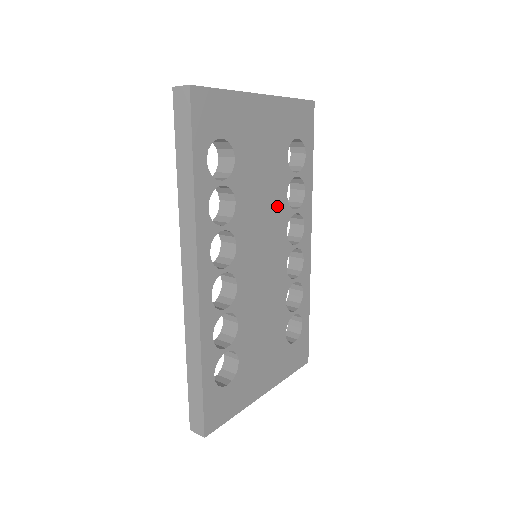
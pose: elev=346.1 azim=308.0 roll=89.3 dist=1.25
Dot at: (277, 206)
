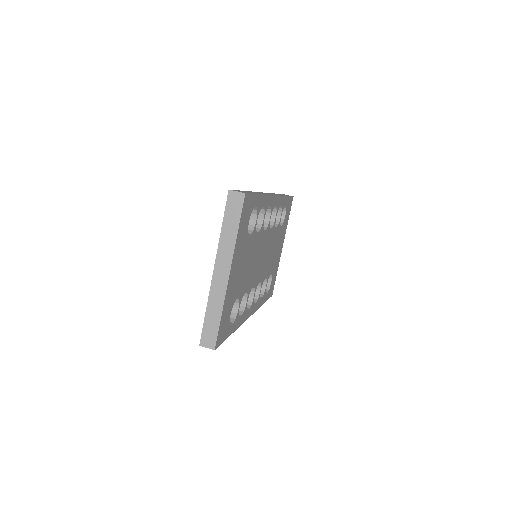
Dot at: (257, 245)
